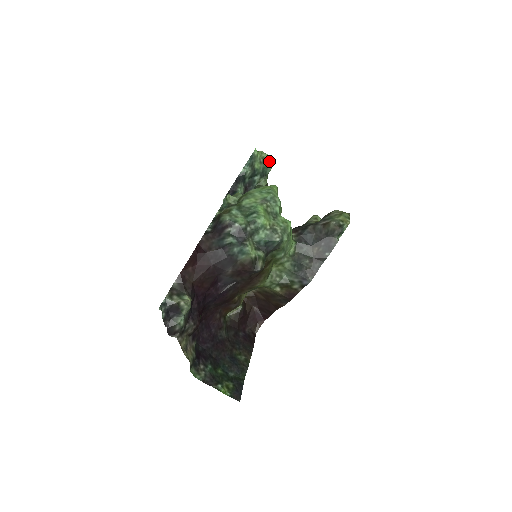
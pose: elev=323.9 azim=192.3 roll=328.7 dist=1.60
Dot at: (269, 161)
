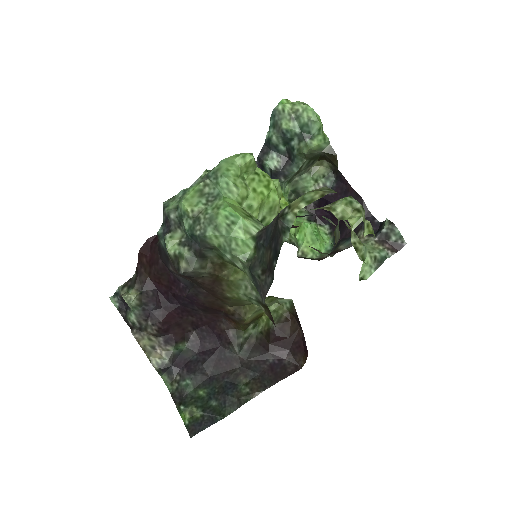
Dot at: (310, 114)
